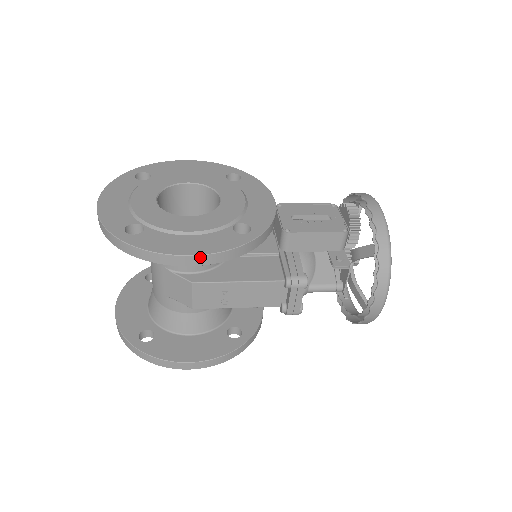
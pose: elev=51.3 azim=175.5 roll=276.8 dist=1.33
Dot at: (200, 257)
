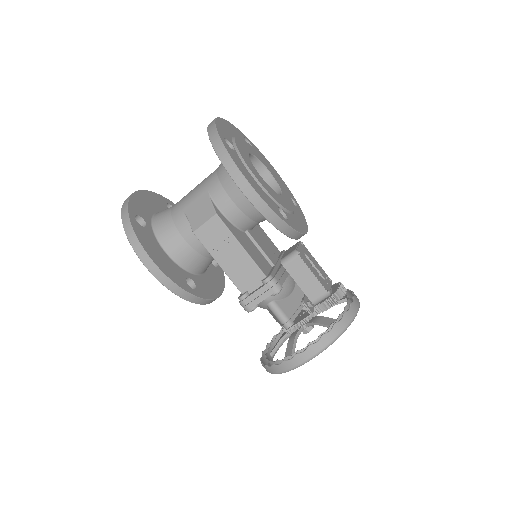
Dot at: (253, 191)
